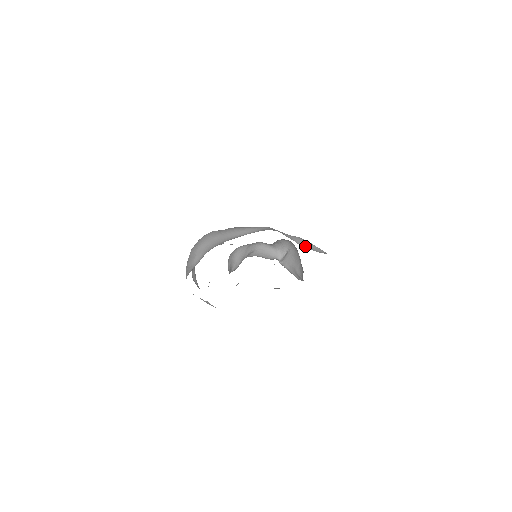
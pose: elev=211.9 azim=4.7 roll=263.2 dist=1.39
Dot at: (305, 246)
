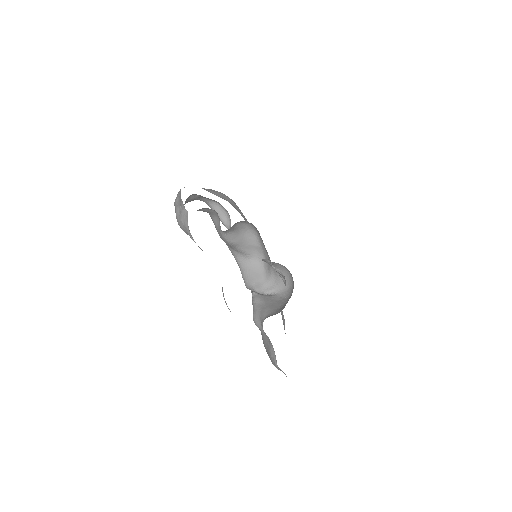
Dot at: (282, 315)
